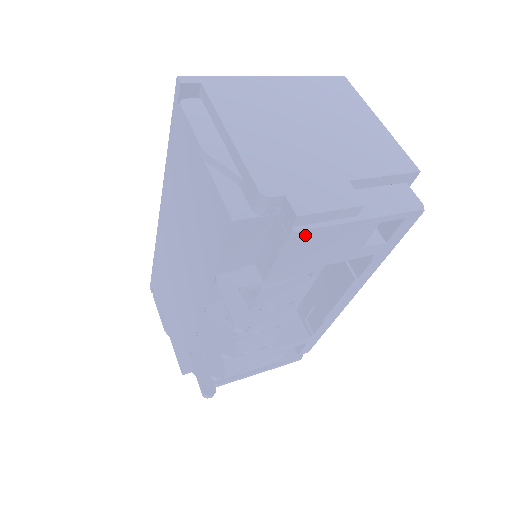
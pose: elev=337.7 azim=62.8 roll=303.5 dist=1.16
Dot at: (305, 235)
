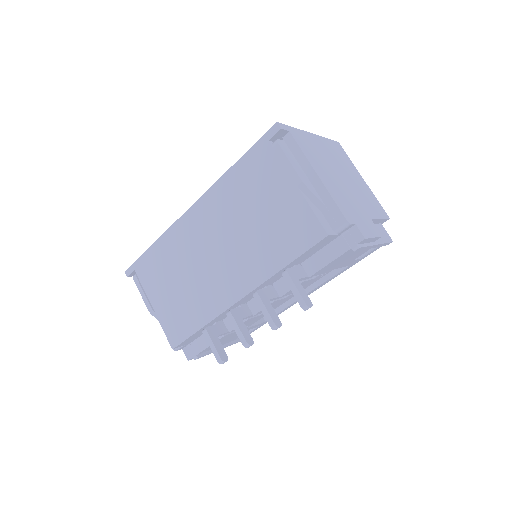
Dot at: (358, 250)
